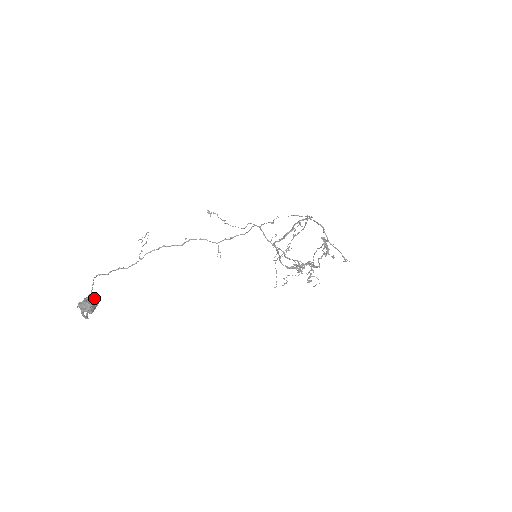
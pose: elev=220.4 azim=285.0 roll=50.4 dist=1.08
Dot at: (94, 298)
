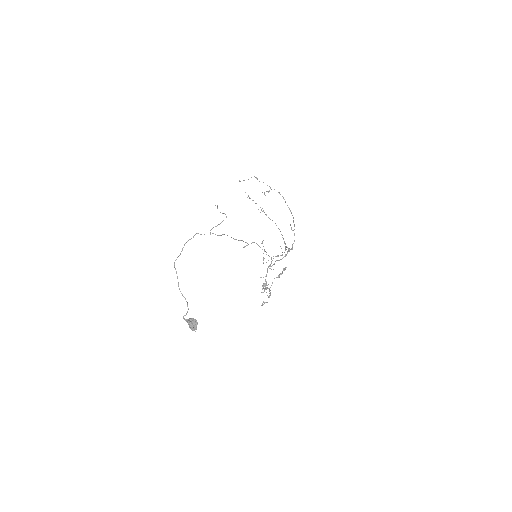
Dot at: occluded
